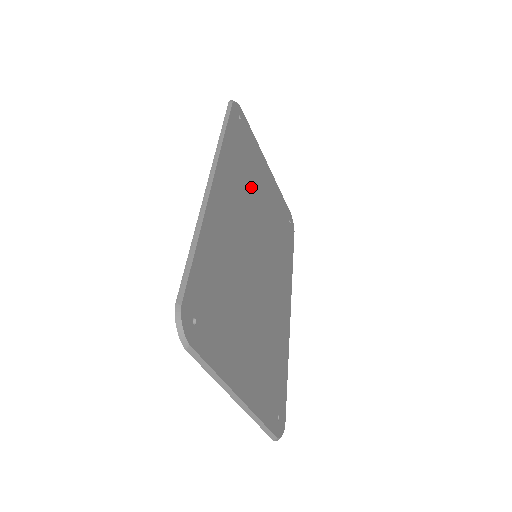
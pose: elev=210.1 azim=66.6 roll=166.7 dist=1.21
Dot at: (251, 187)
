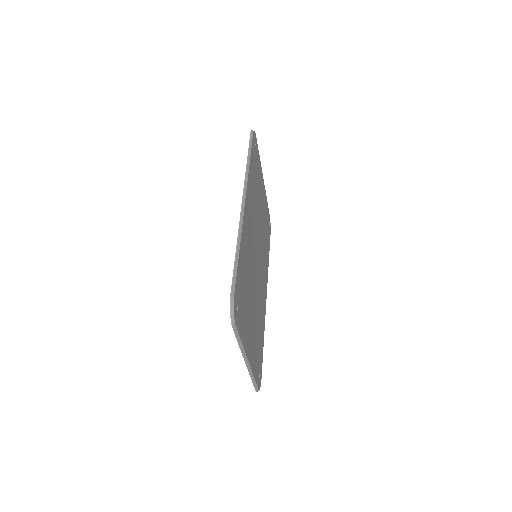
Dot at: (257, 201)
